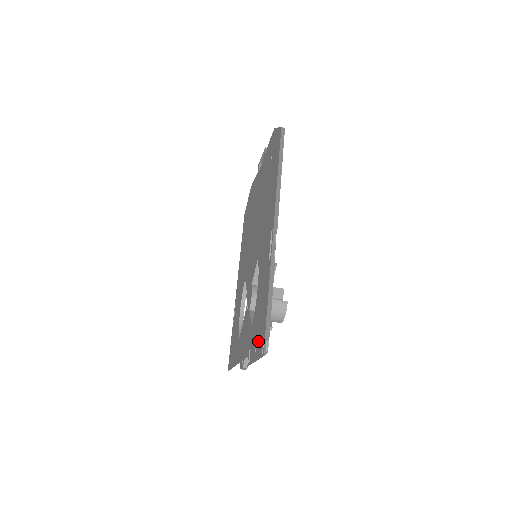
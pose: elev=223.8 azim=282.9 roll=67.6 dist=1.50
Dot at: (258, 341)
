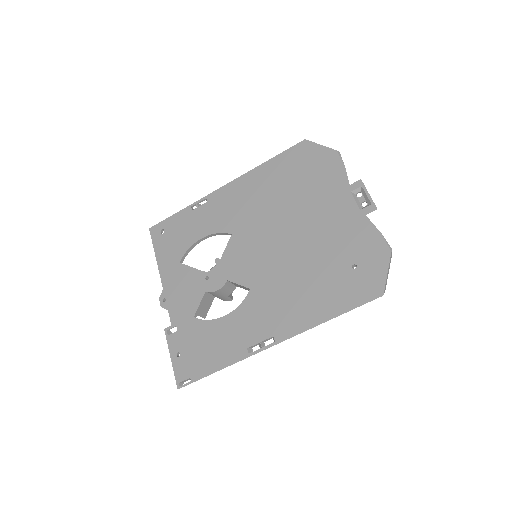
Dot at: (185, 360)
